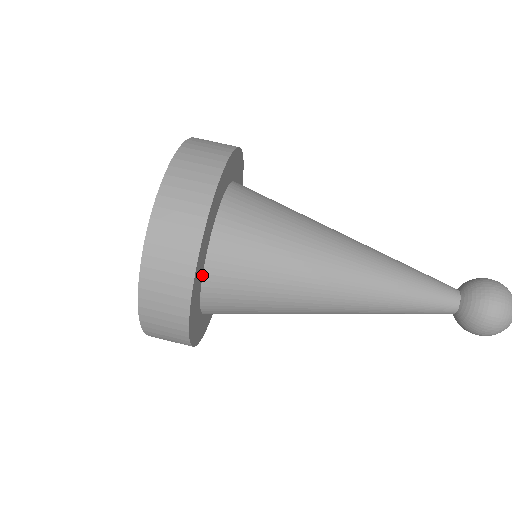
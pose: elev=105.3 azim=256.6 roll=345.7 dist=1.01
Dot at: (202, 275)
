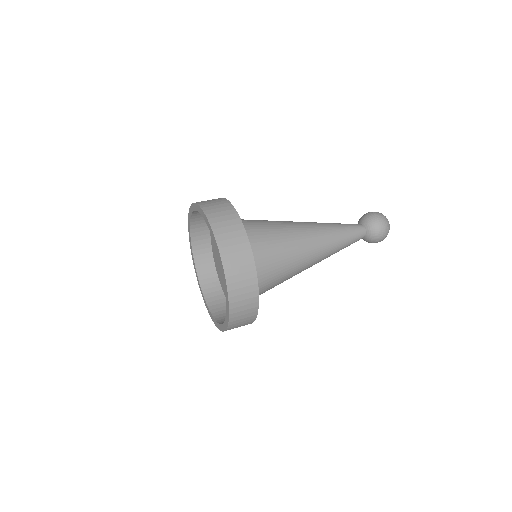
Dot at: occluded
